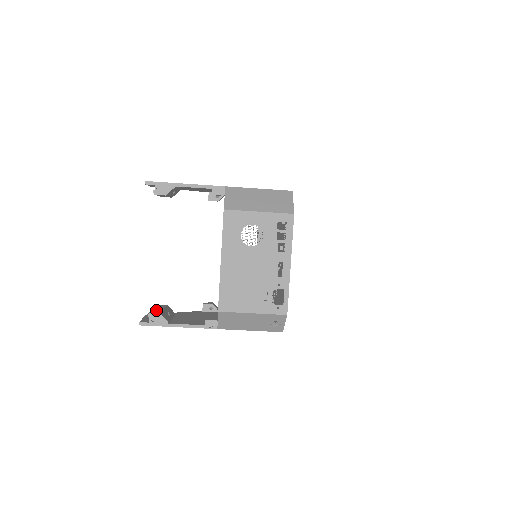
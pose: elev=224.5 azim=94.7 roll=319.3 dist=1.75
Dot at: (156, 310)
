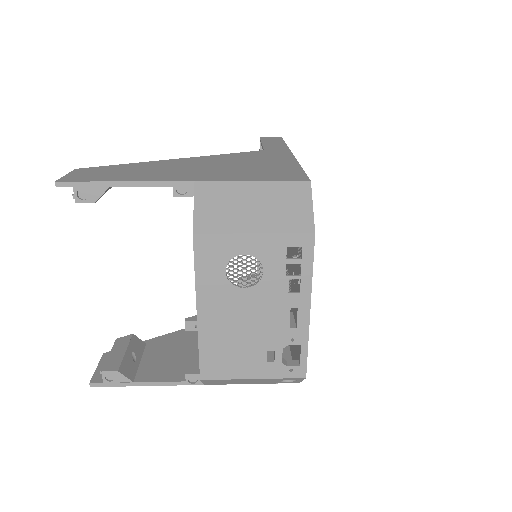
Dot at: (113, 358)
